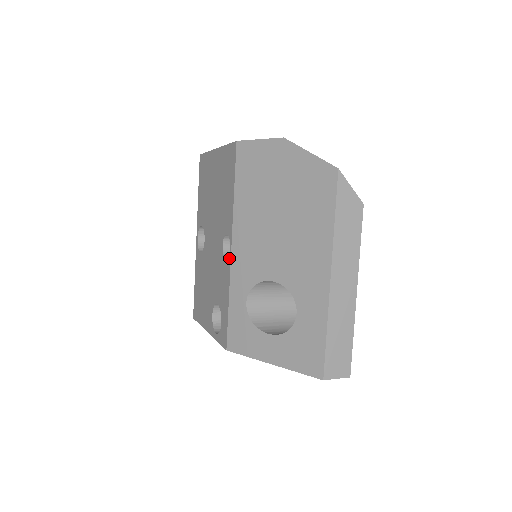
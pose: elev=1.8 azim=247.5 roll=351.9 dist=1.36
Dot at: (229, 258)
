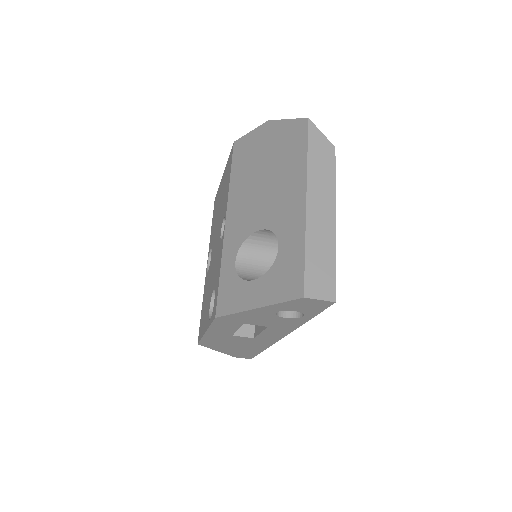
Dot at: (223, 233)
